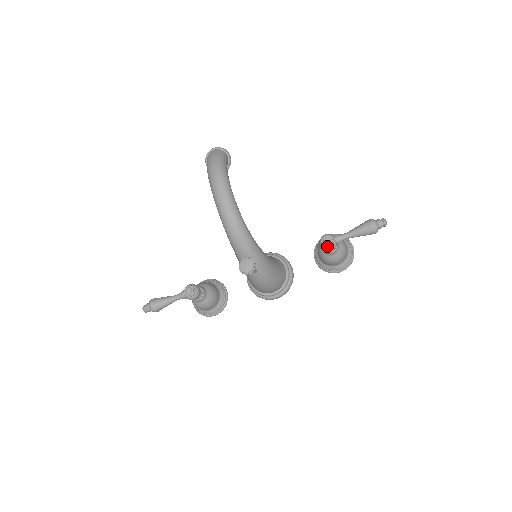
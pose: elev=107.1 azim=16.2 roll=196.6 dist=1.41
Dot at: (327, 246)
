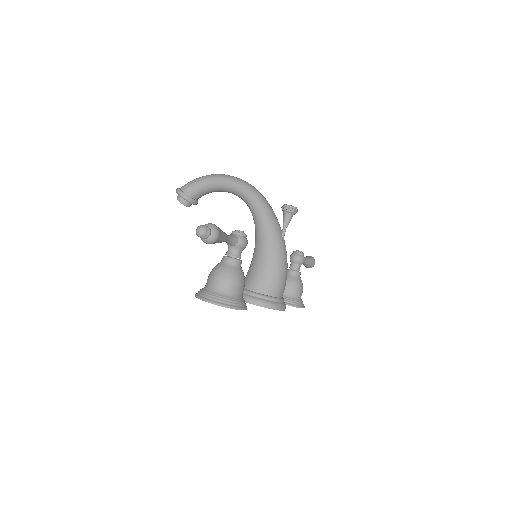
Dot at: (303, 253)
